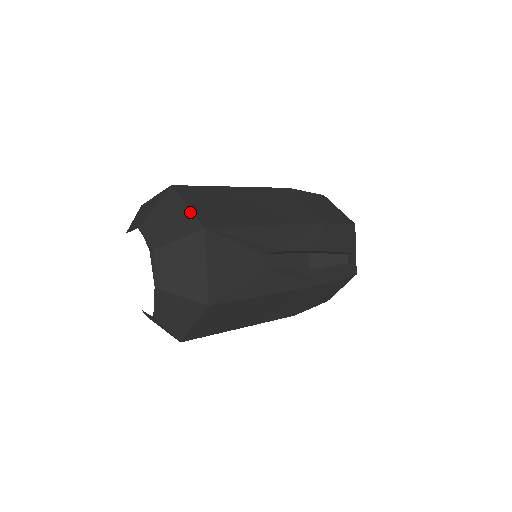
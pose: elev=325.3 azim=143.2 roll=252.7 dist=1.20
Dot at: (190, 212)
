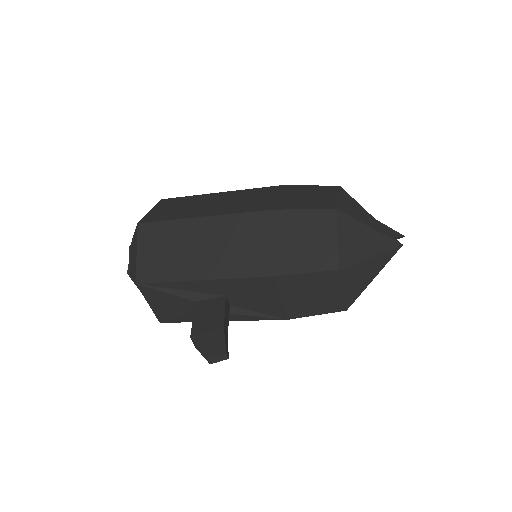
Dot at: (136, 261)
